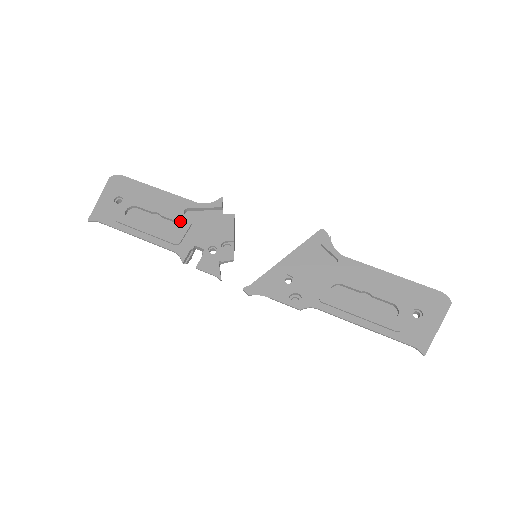
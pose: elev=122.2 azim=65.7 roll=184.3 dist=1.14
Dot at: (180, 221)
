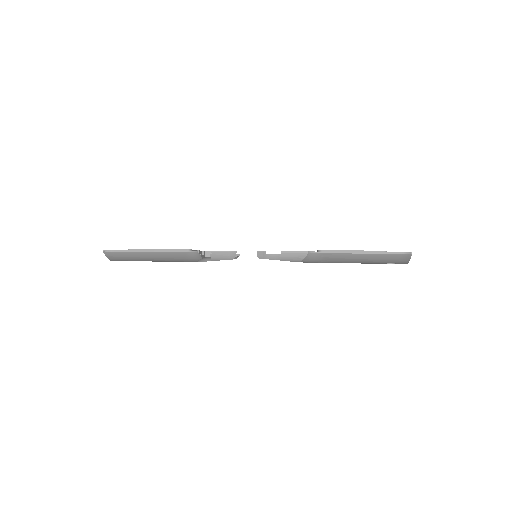
Dot at: occluded
